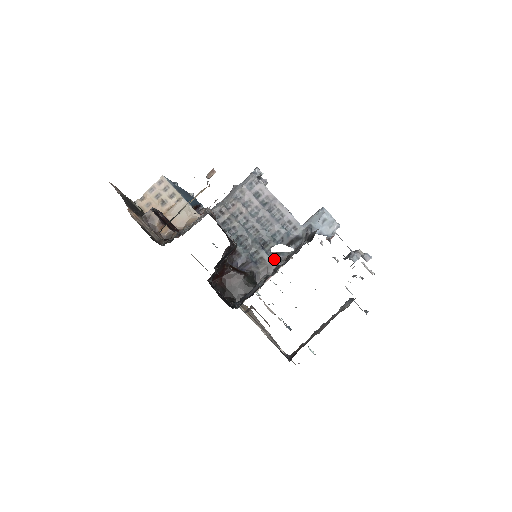
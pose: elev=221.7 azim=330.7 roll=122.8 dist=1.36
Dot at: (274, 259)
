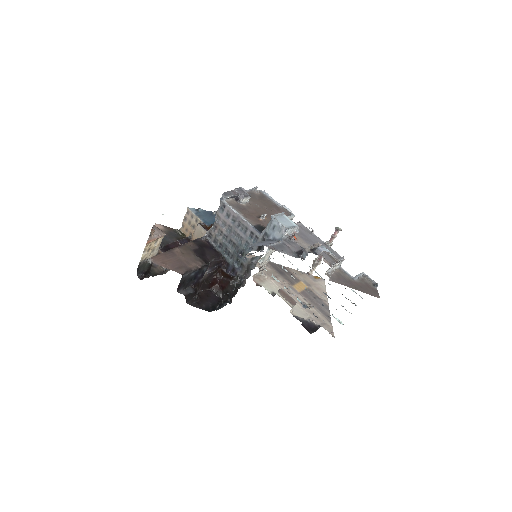
Dot at: (249, 264)
